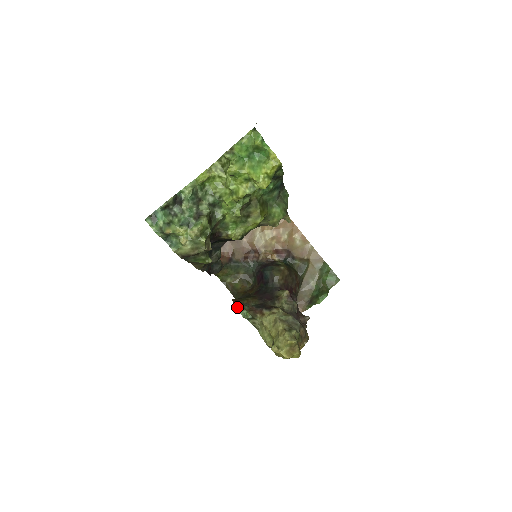
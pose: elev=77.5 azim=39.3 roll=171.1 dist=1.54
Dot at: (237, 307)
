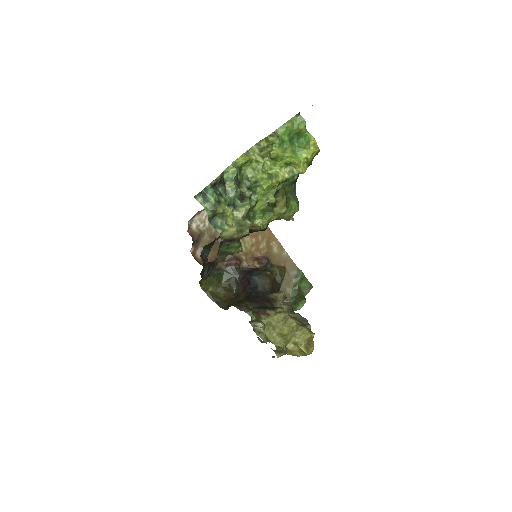
Dot at: (240, 309)
